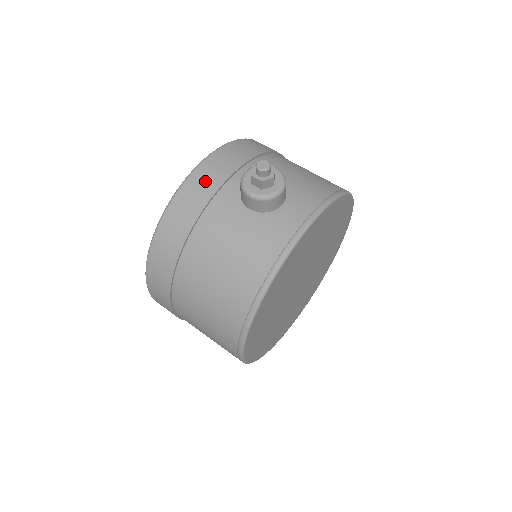
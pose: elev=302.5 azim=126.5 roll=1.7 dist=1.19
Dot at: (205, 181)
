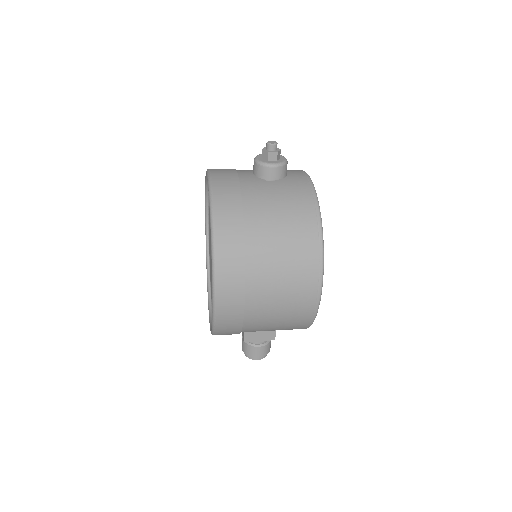
Dot at: (225, 182)
